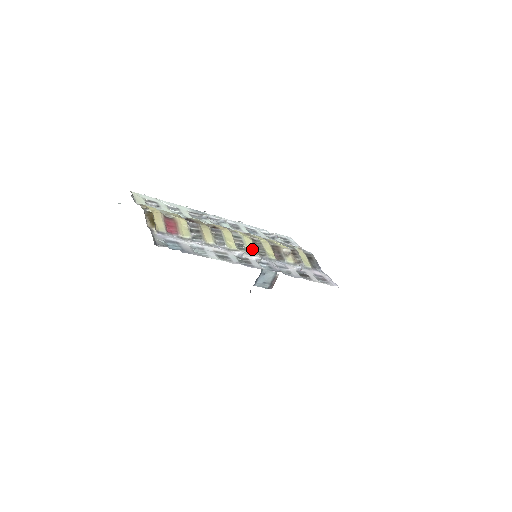
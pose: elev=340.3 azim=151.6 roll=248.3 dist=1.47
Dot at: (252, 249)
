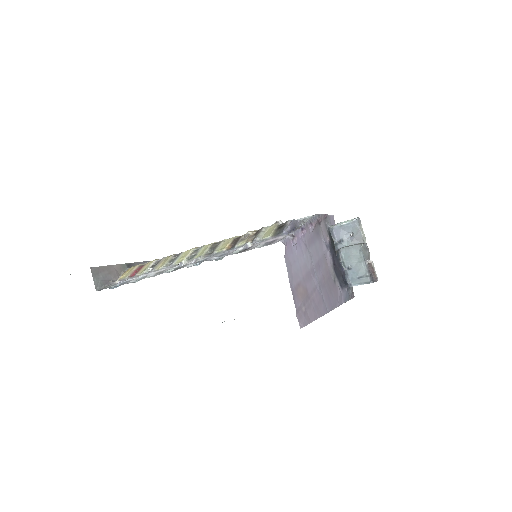
Dot at: (201, 253)
